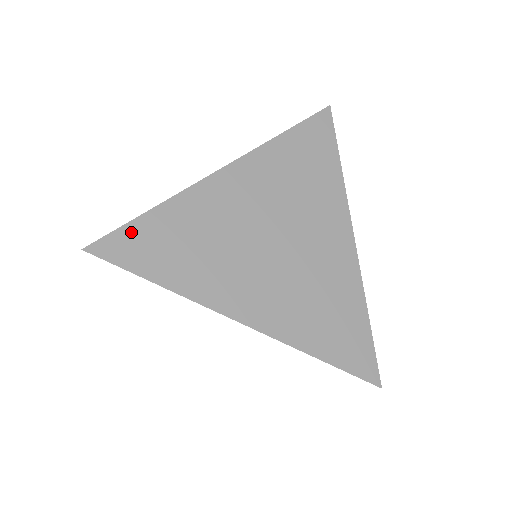
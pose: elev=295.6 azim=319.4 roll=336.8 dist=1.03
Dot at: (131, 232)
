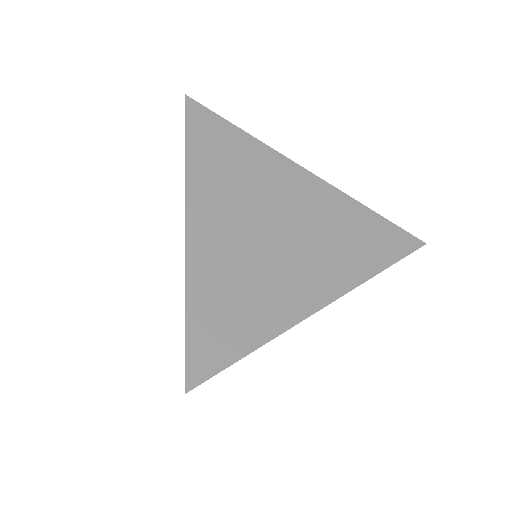
Dot at: (195, 339)
